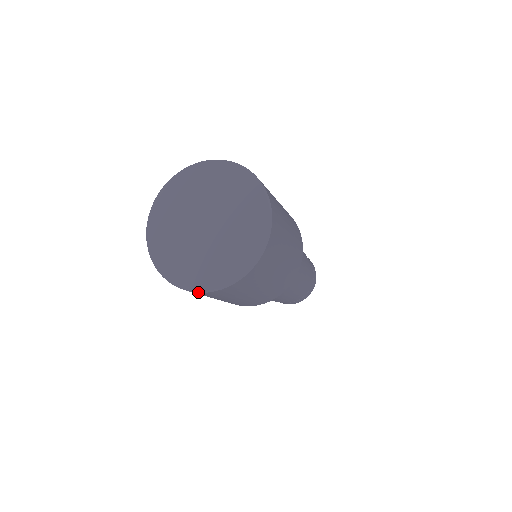
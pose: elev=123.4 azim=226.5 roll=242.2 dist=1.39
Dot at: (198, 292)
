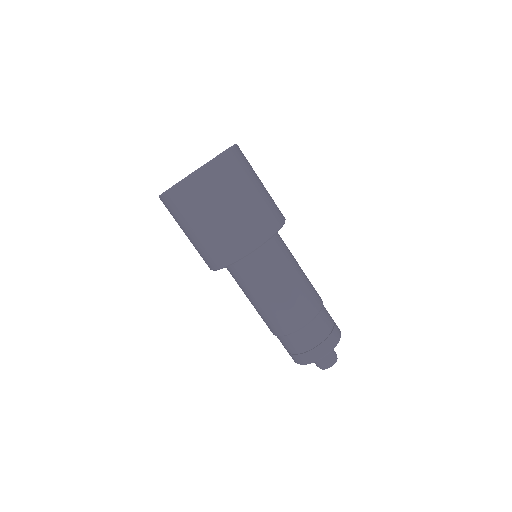
Dot at: (166, 192)
